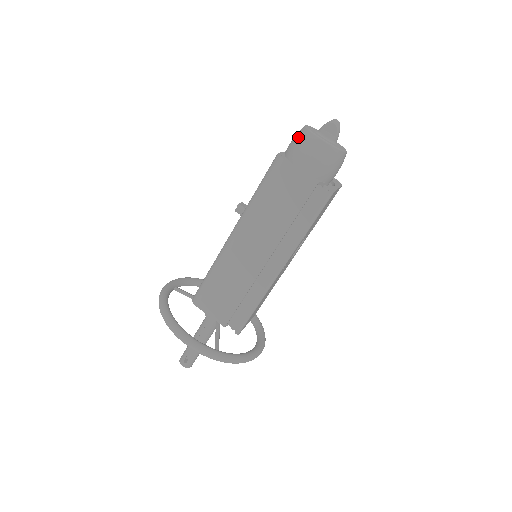
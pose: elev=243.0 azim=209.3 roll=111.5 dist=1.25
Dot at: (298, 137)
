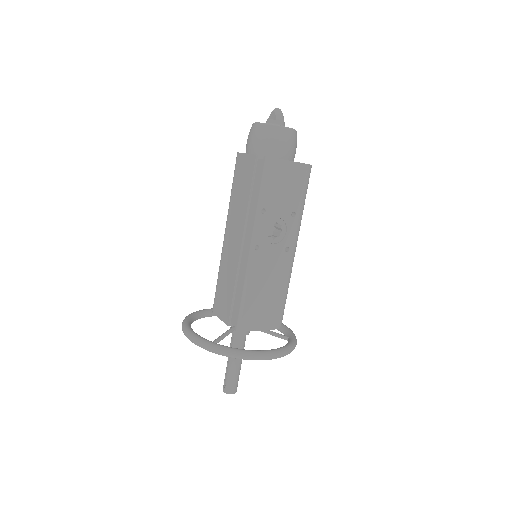
Dot at: occluded
